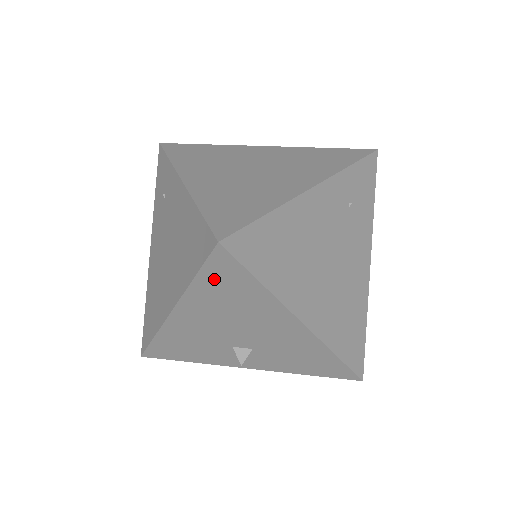
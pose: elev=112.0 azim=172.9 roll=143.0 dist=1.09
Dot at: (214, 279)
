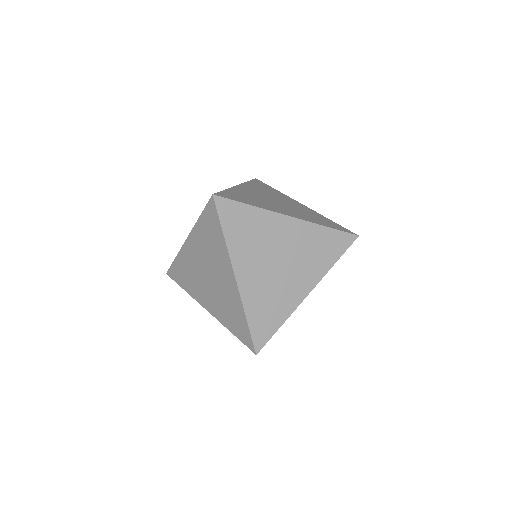
Dot at: occluded
